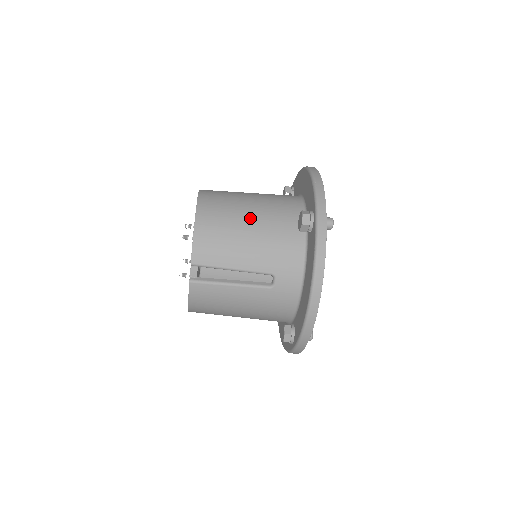
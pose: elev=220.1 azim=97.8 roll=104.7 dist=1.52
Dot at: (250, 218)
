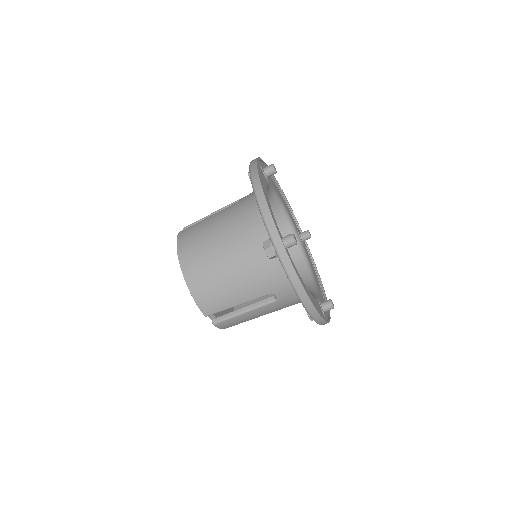
Dot at: (227, 260)
